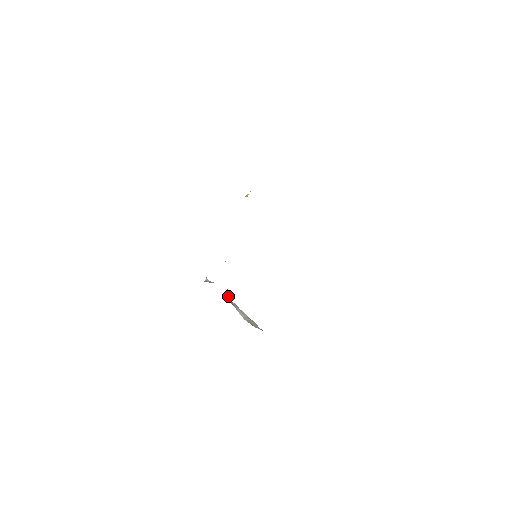
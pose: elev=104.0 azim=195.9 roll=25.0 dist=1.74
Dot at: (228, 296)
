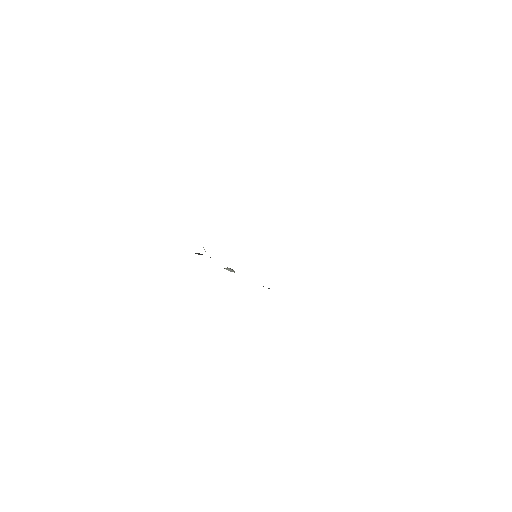
Dot at: occluded
